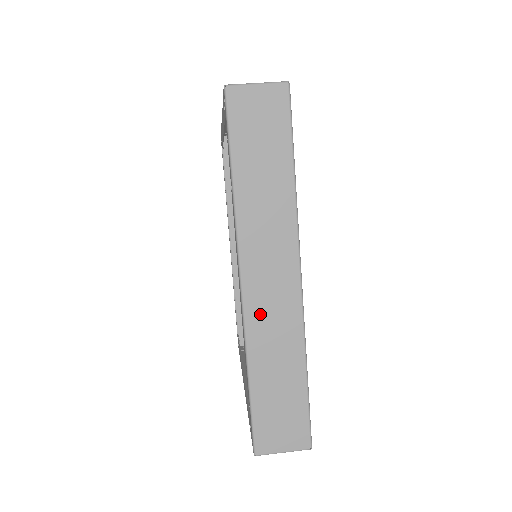
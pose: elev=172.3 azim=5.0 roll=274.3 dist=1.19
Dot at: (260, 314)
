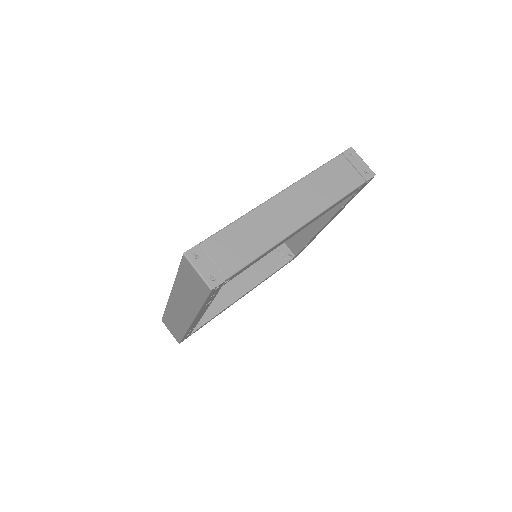
Dot at: (174, 308)
